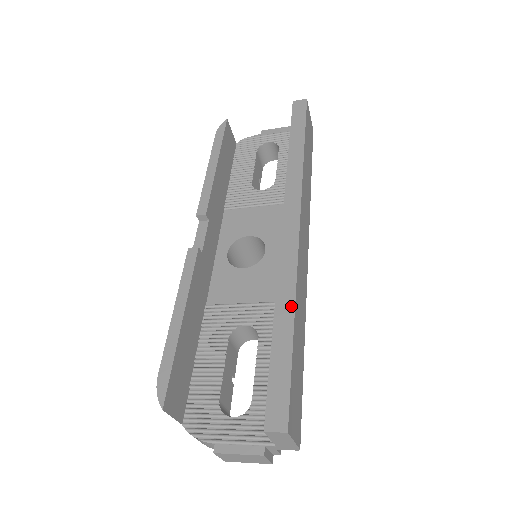
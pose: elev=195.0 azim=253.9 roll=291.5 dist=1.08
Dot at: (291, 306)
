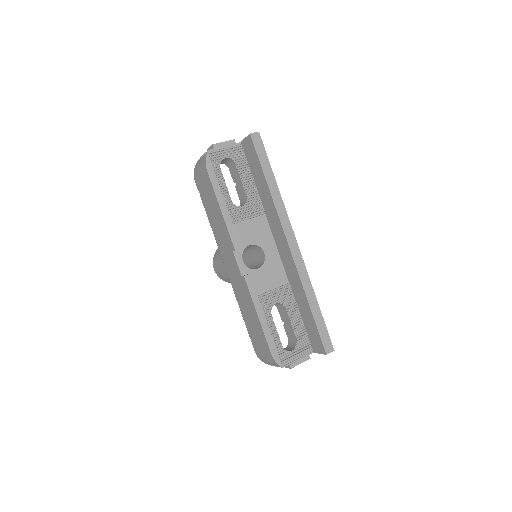
Dot at: (314, 295)
